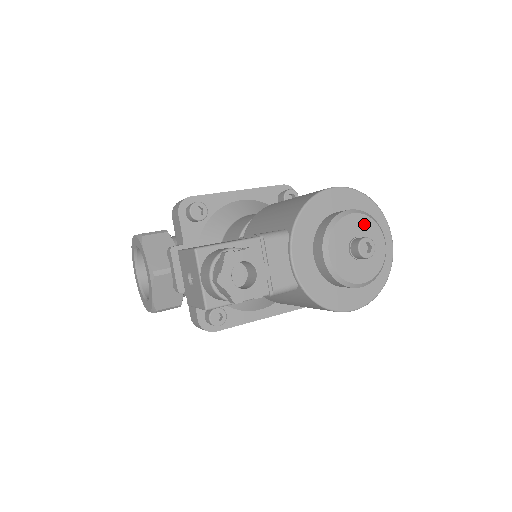
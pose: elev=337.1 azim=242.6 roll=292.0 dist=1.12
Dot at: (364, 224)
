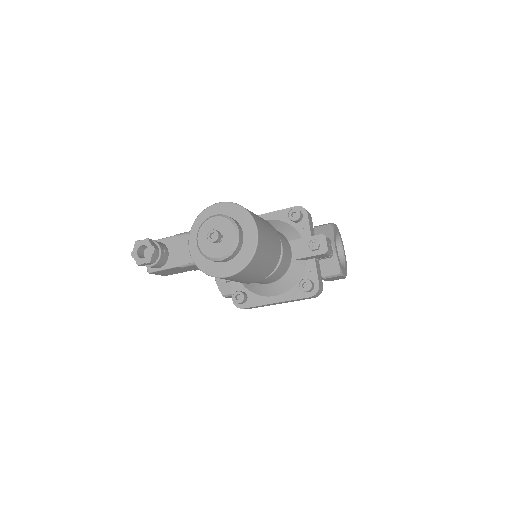
Dot at: (222, 222)
